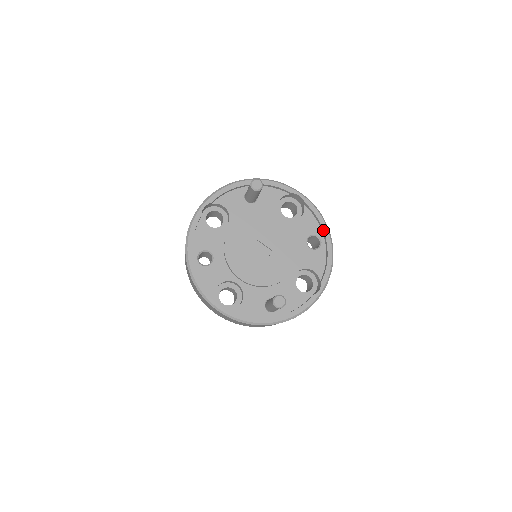
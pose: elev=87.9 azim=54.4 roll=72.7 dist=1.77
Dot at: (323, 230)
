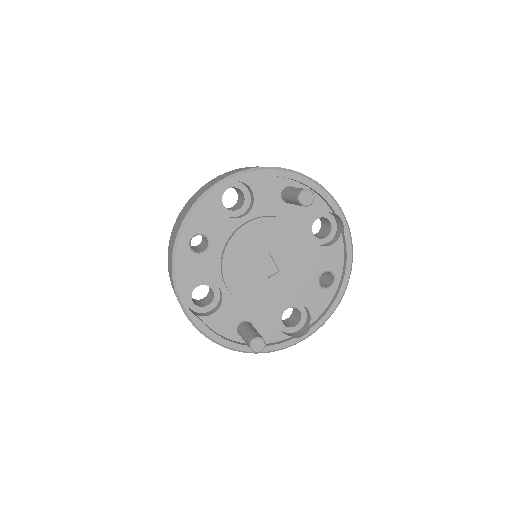
Dot at: (345, 273)
